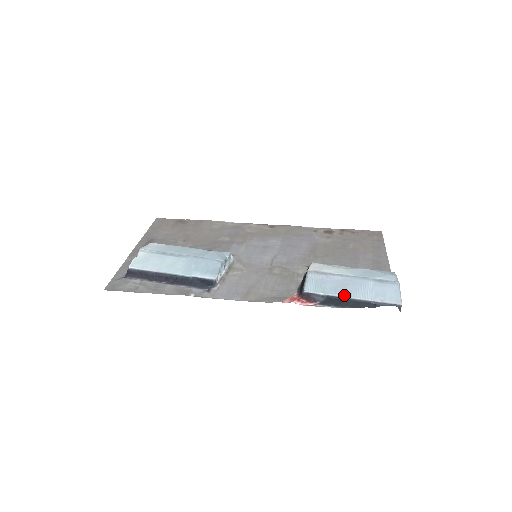
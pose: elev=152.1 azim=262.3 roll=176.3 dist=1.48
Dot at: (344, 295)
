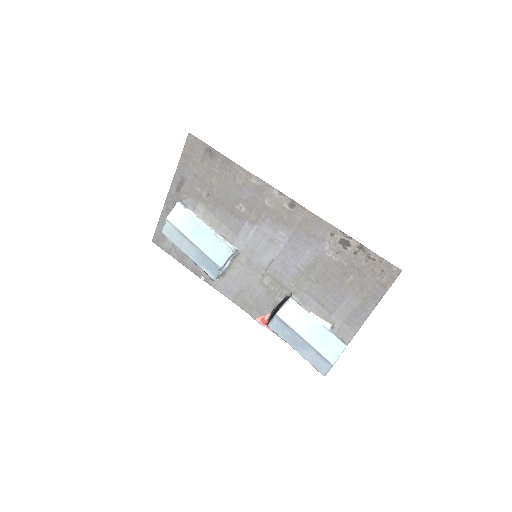
Dot at: (292, 346)
